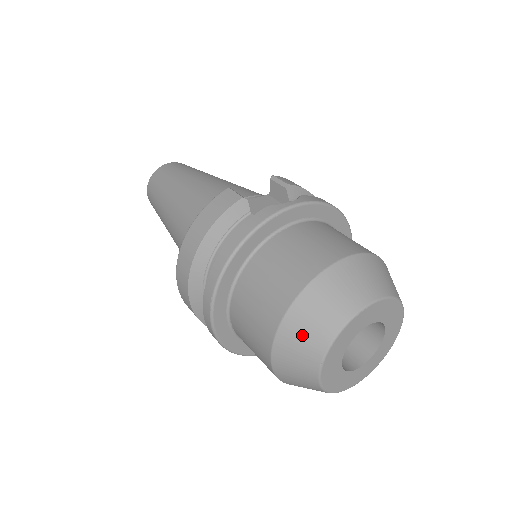
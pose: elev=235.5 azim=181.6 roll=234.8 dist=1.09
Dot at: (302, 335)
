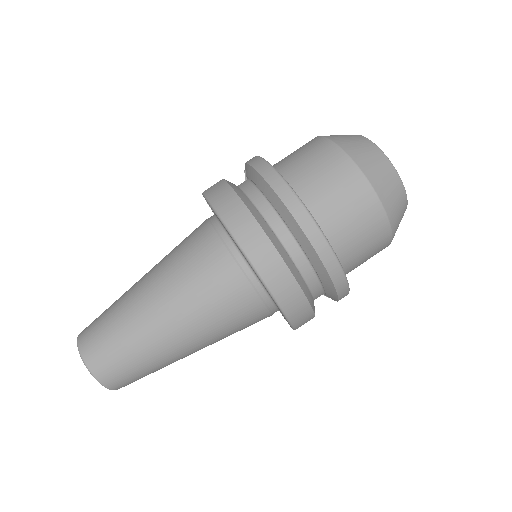
Dot at: (363, 152)
